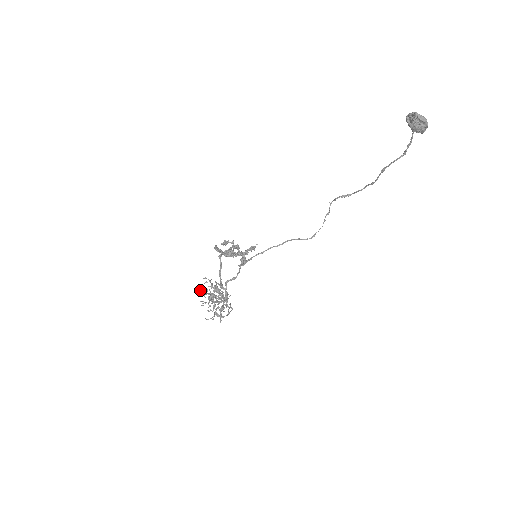
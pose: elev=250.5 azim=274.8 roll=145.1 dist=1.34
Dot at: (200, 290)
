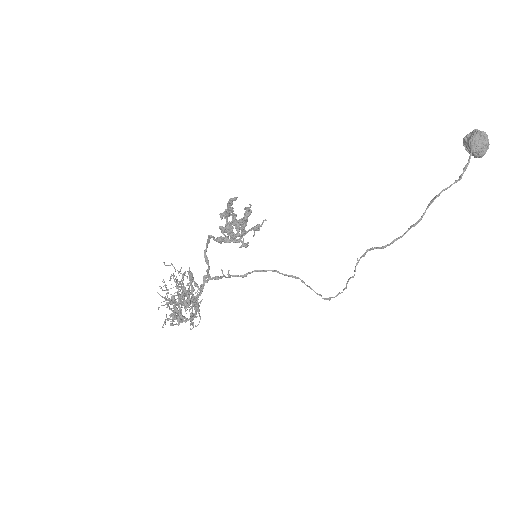
Dot at: (165, 284)
